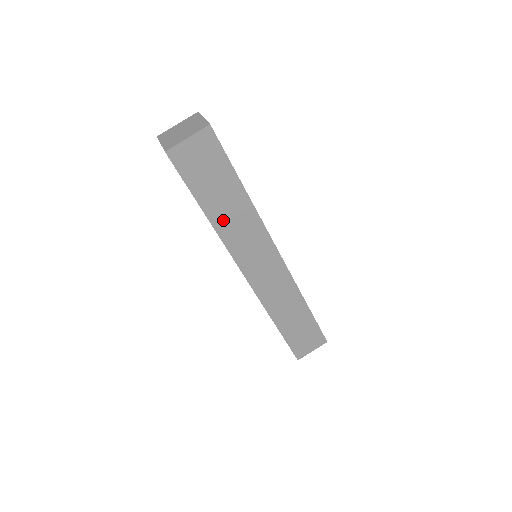
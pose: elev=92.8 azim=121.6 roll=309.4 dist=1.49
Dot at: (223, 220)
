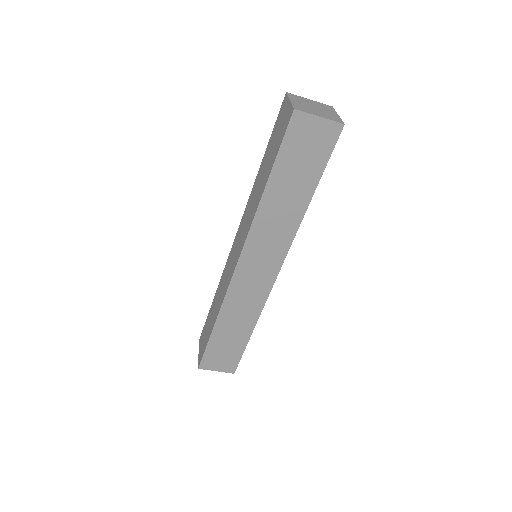
Dot at: (272, 204)
